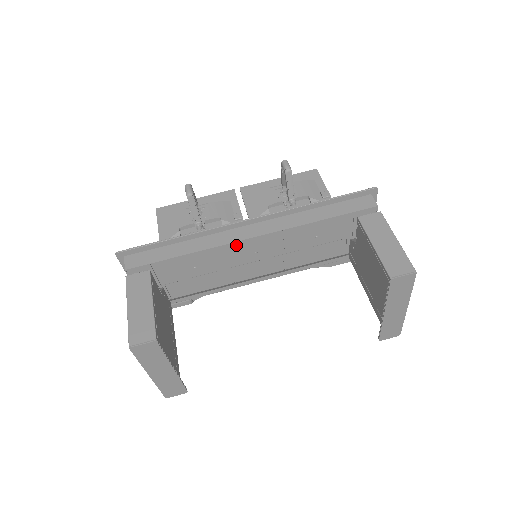
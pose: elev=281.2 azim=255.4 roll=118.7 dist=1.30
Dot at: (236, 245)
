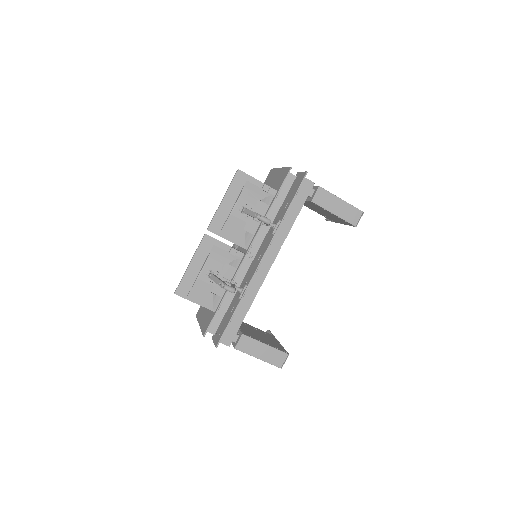
Dot at: (265, 276)
